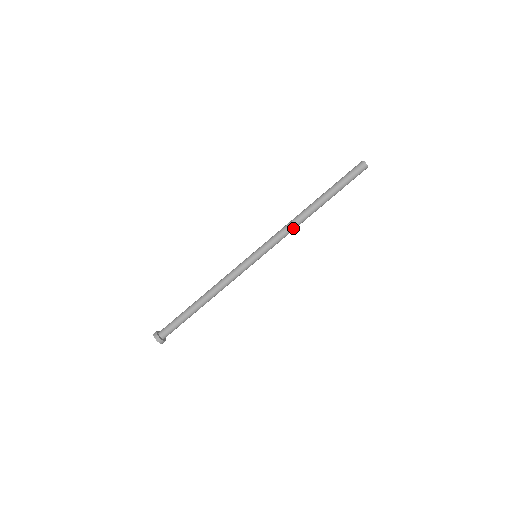
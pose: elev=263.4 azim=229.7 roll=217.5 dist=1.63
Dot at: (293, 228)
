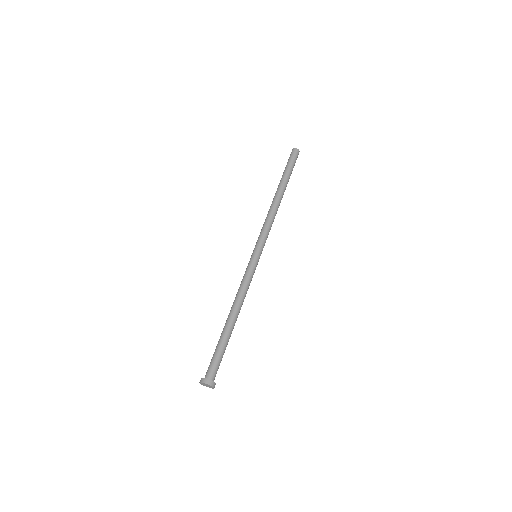
Dot at: (270, 216)
